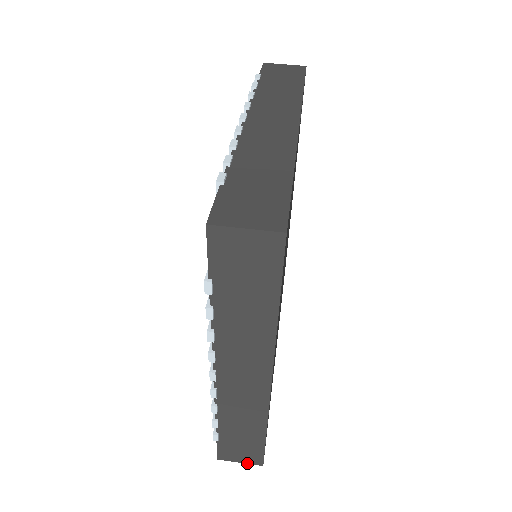
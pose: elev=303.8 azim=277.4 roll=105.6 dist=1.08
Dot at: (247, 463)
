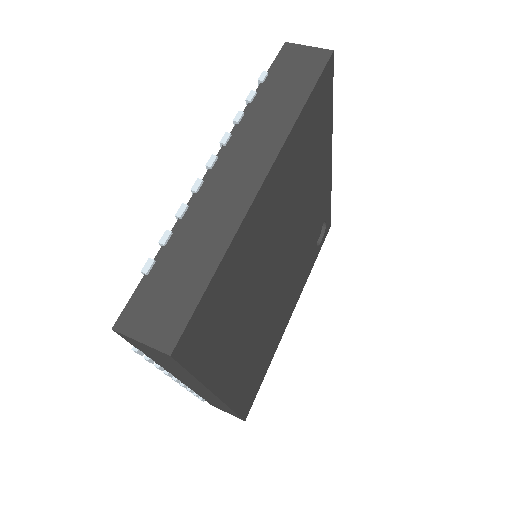
Dot at: (150, 345)
